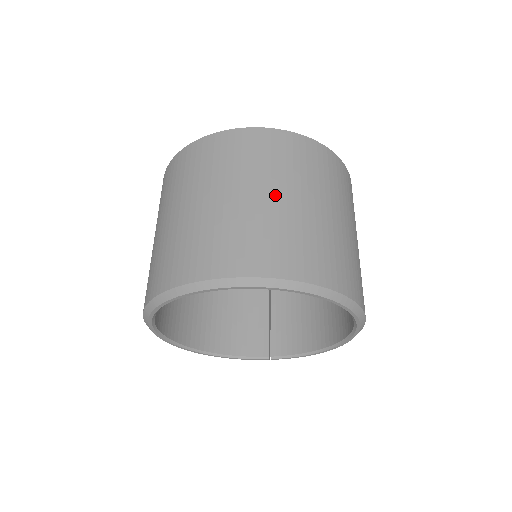
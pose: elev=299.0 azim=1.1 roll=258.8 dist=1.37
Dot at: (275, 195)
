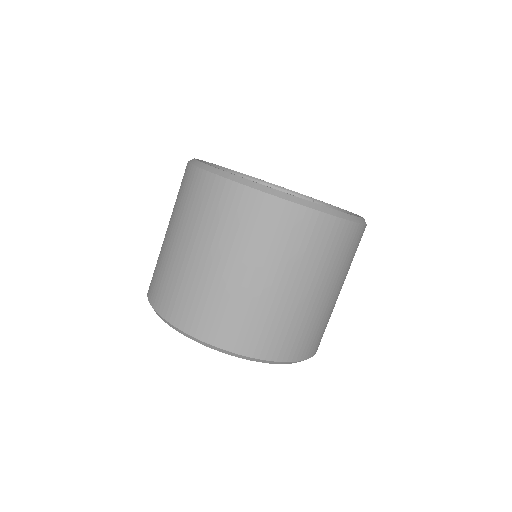
Dot at: (229, 267)
